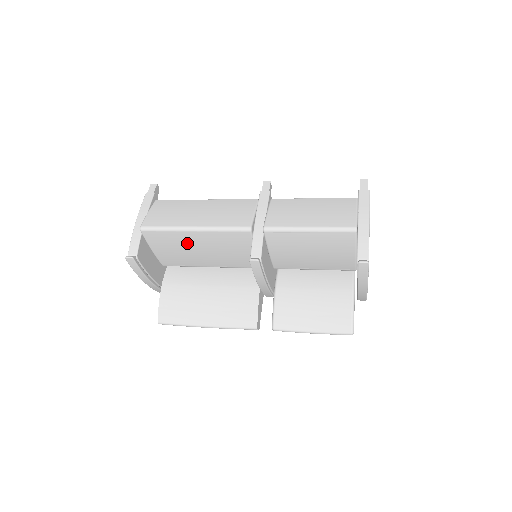
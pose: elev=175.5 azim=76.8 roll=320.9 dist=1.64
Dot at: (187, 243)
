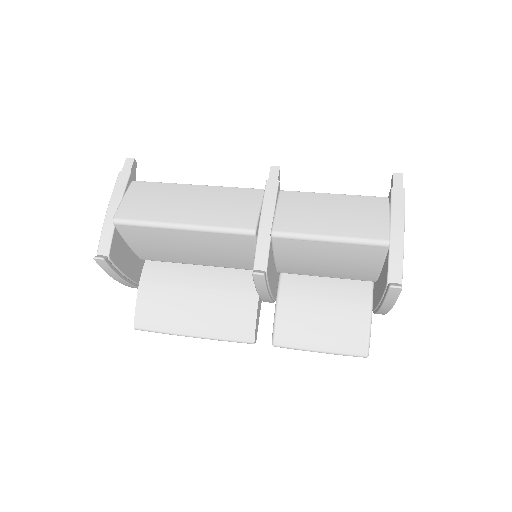
Dot at: (172, 241)
